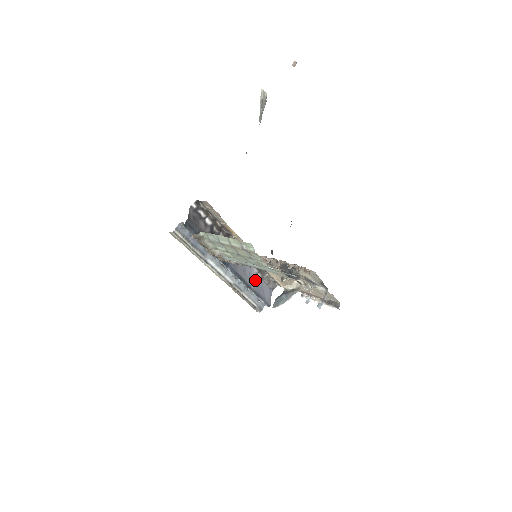
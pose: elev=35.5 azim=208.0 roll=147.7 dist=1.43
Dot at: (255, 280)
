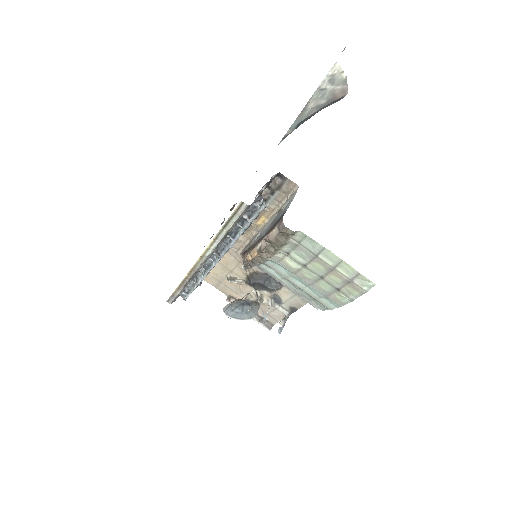
Dot at: occluded
